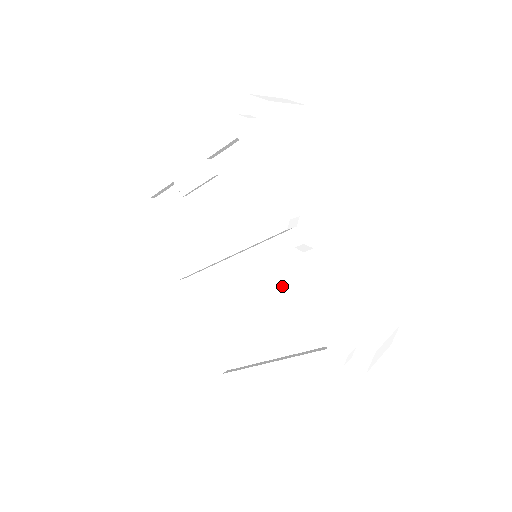
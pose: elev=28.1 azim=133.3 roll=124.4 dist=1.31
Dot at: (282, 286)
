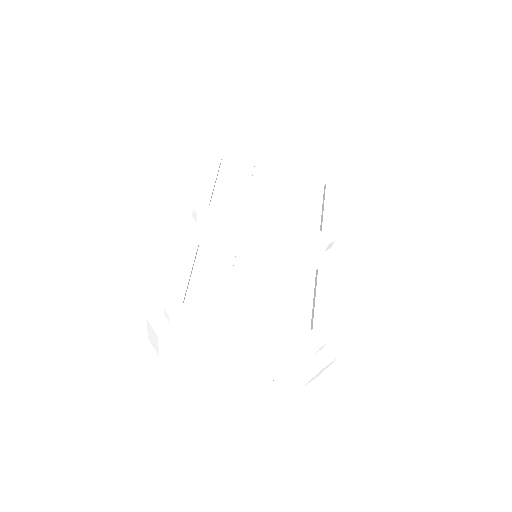
Dot at: (294, 275)
